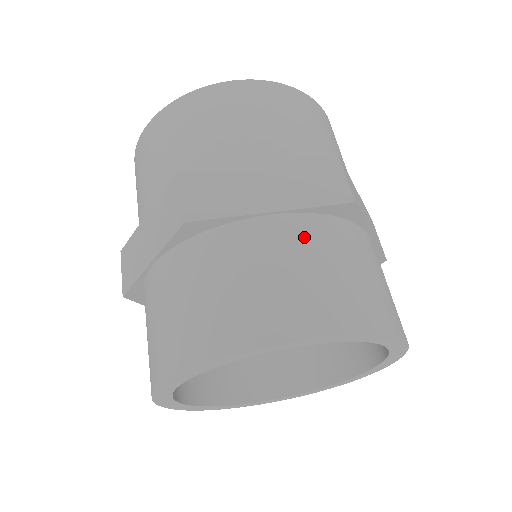
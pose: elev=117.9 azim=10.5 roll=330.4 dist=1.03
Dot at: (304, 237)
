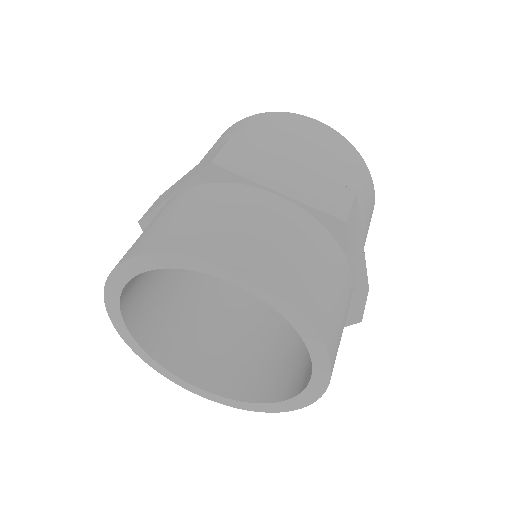
Dot at: (291, 220)
